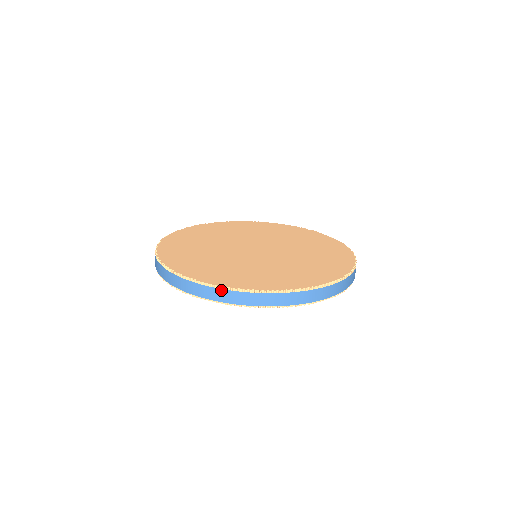
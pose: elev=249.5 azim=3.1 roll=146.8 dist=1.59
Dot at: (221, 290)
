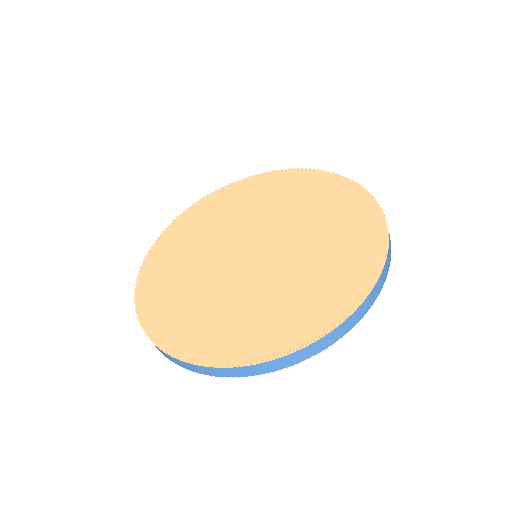
Dot at: occluded
